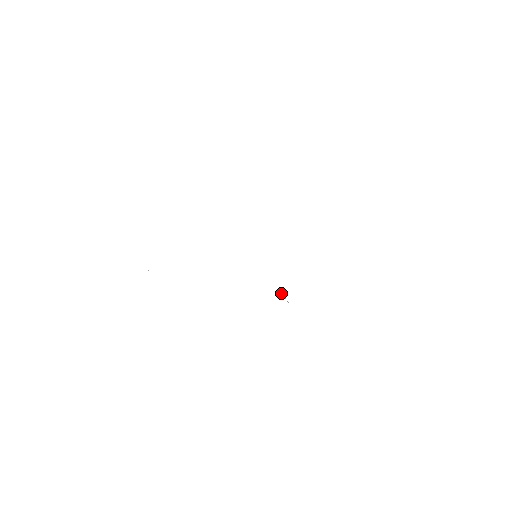
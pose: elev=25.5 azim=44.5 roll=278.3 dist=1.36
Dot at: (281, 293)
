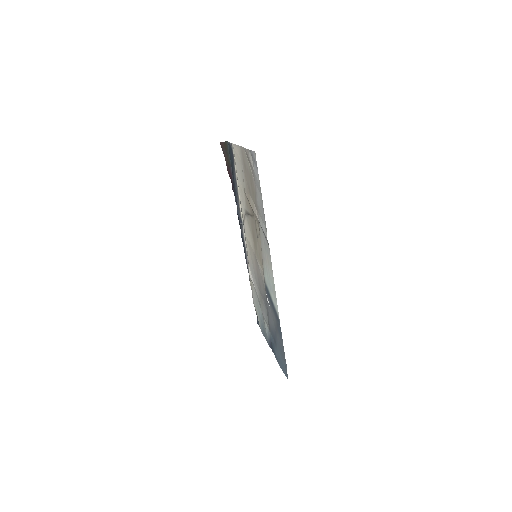
Dot at: (266, 293)
